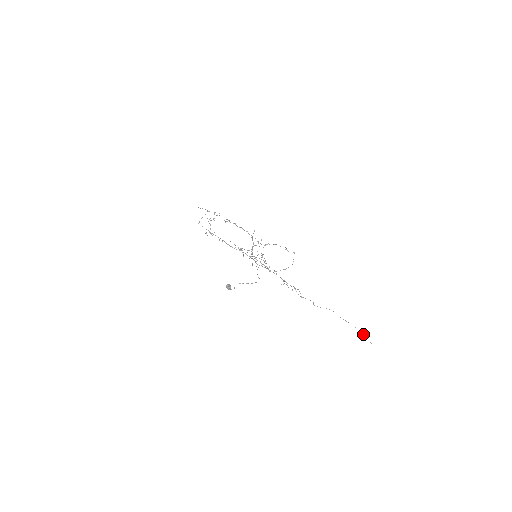
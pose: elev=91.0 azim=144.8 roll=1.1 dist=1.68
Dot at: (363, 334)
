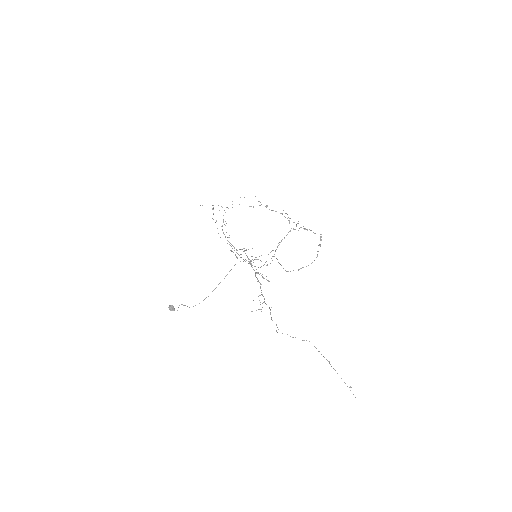
Dot at: occluded
